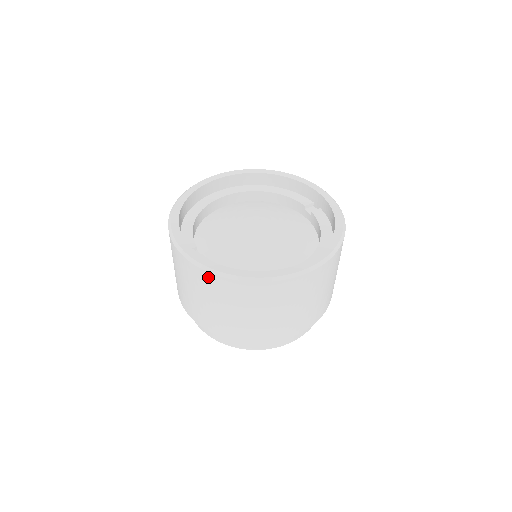
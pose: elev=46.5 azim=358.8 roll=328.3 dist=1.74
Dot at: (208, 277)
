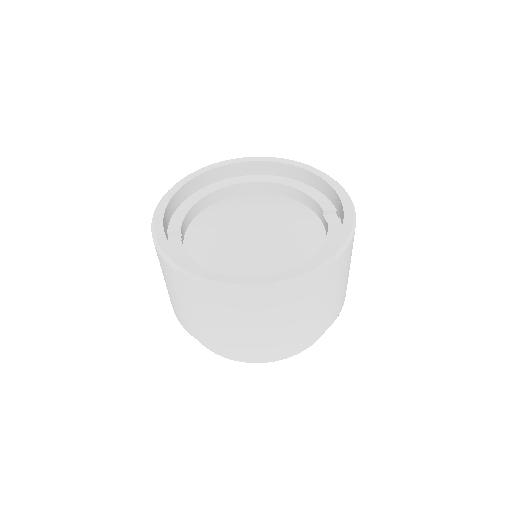
Dot at: (166, 265)
